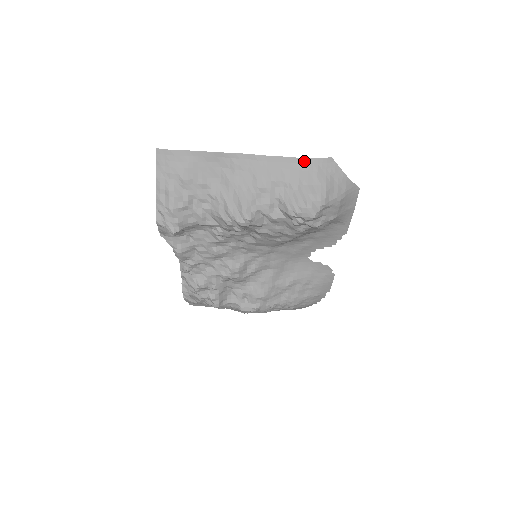
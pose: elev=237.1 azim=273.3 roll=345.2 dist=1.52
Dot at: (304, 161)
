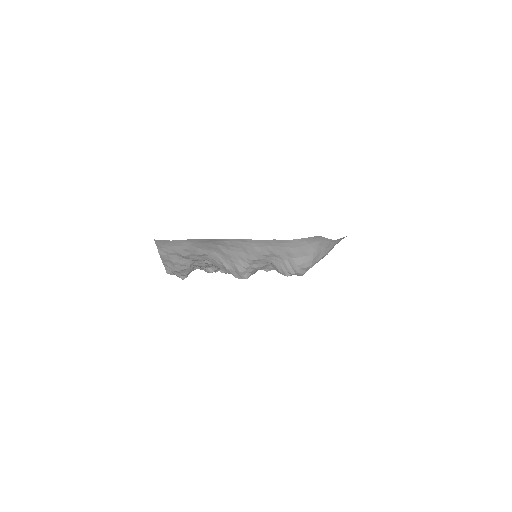
Dot at: (292, 241)
